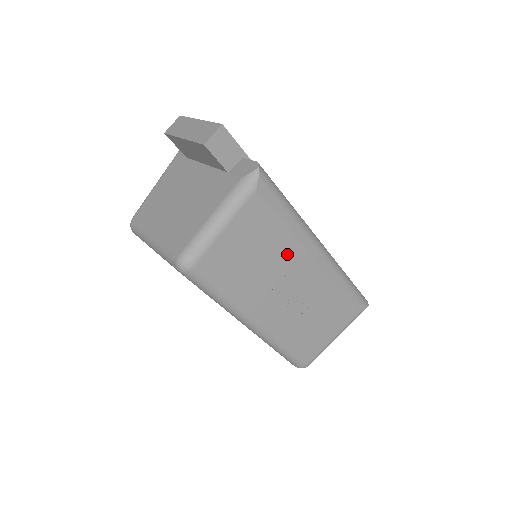
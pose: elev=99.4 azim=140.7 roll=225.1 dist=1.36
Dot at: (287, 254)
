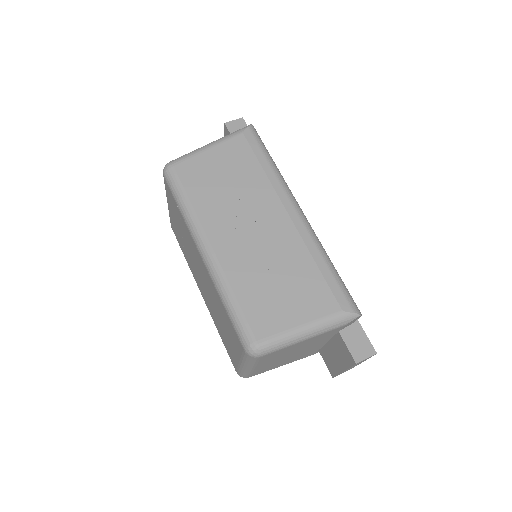
Dot at: (258, 194)
